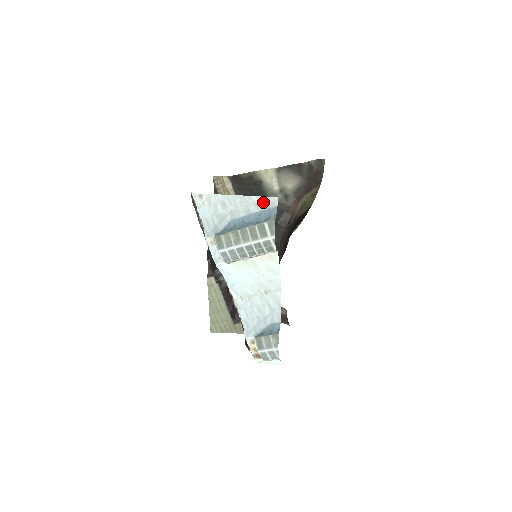
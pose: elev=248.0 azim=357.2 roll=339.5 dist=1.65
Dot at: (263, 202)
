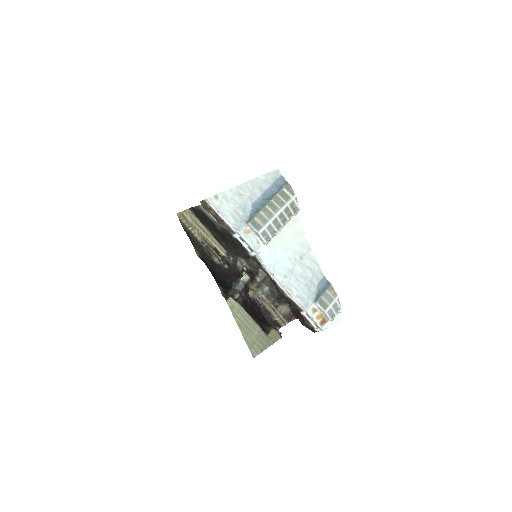
Dot at: (270, 177)
